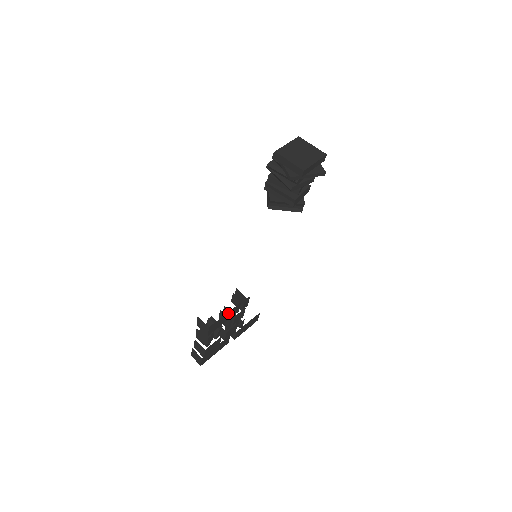
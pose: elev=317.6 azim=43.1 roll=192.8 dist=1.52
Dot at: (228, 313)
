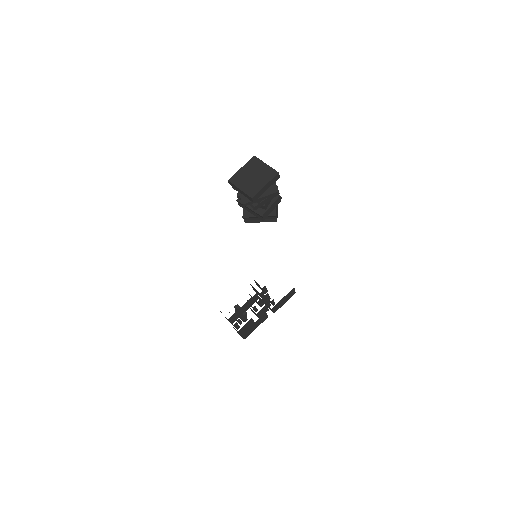
Dot at: (246, 304)
